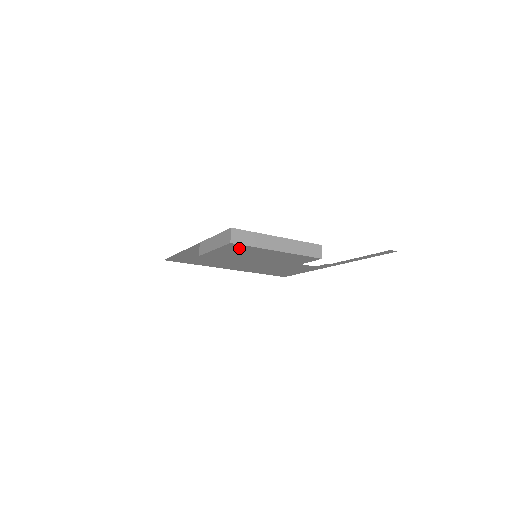
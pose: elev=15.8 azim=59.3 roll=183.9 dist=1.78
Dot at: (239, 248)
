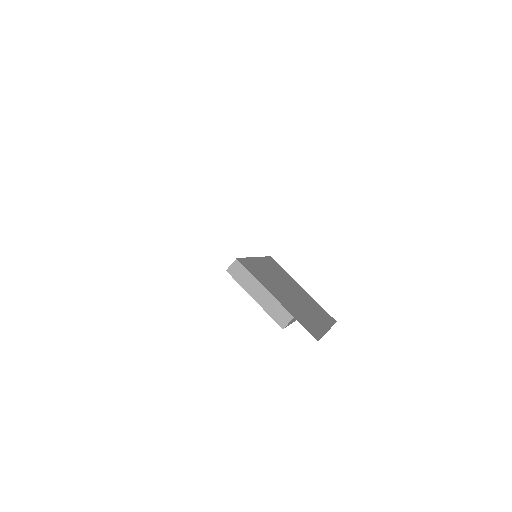
Dot at: occluded
